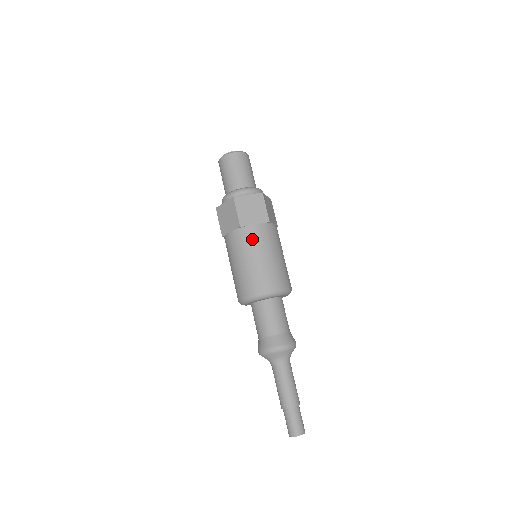
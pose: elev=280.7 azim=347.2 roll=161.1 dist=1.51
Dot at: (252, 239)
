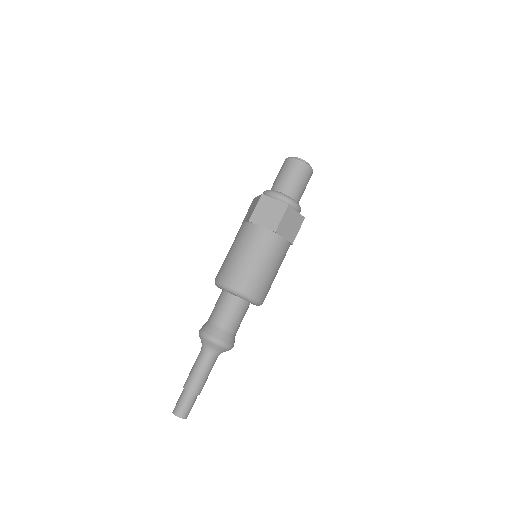
Dot at: (275, 248)
